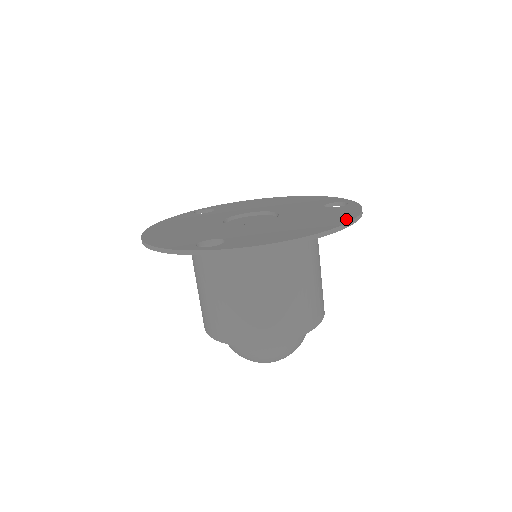
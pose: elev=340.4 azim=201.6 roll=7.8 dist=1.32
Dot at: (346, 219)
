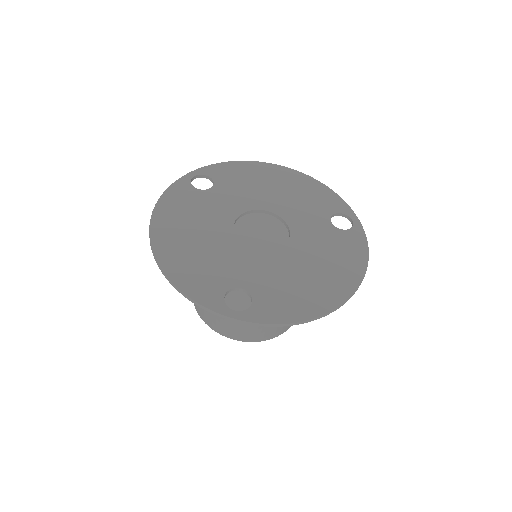
Dot at: (358, 275)
